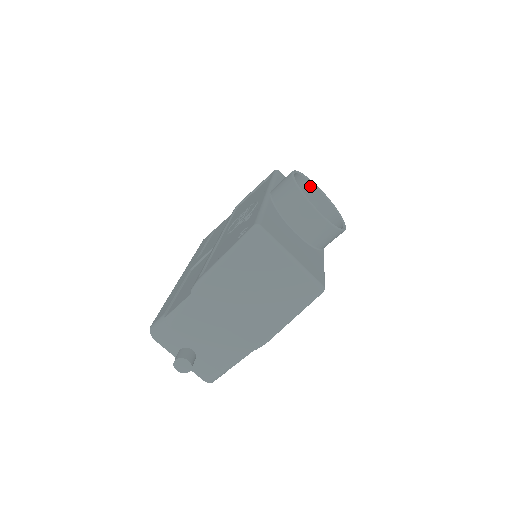
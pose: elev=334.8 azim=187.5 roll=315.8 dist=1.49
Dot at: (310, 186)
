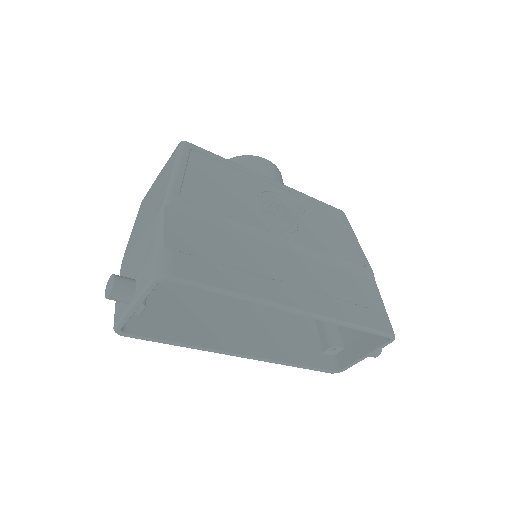
Dot at: occluded
